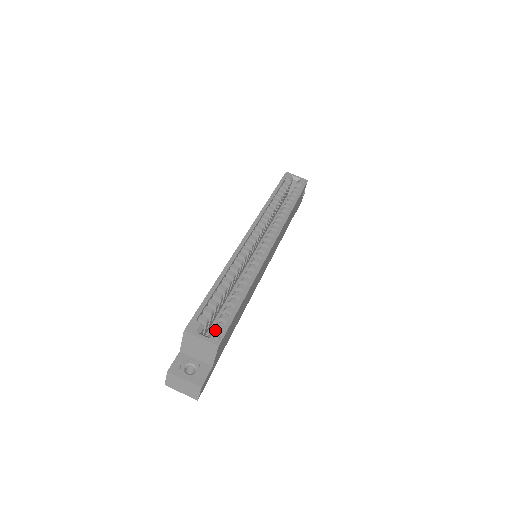
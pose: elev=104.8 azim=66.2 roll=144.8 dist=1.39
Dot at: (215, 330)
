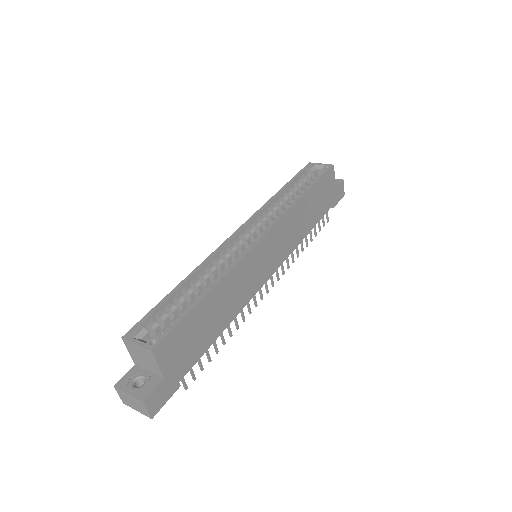
Dot at: (155, 334)
